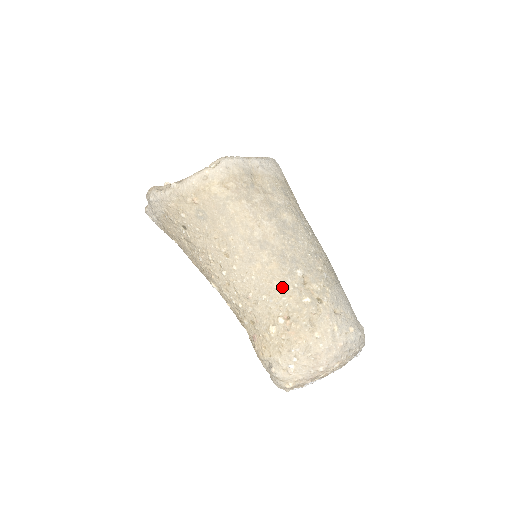
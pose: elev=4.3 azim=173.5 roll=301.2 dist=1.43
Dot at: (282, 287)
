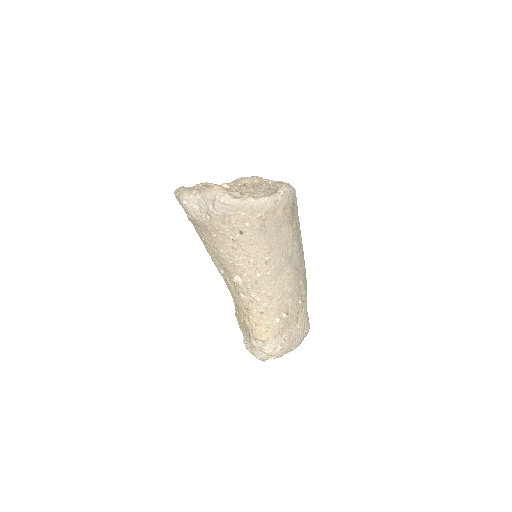
Dot at: (292, 292)
